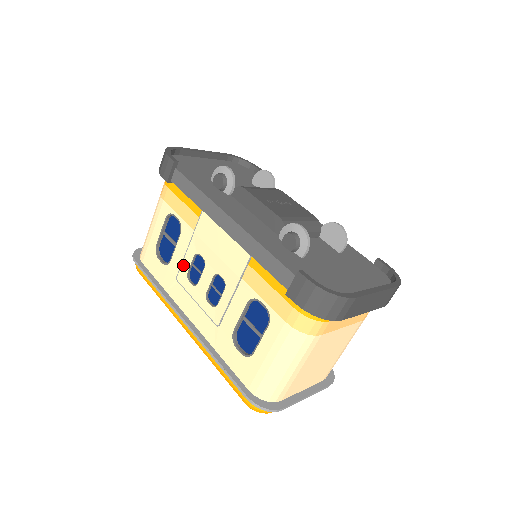
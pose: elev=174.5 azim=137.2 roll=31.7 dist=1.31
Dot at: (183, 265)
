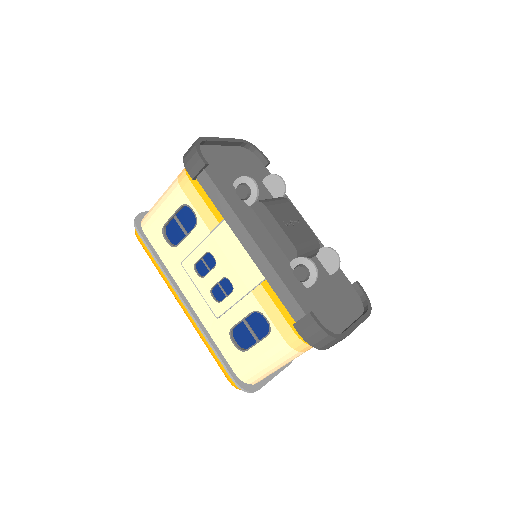
Dot at: (192, 255)
